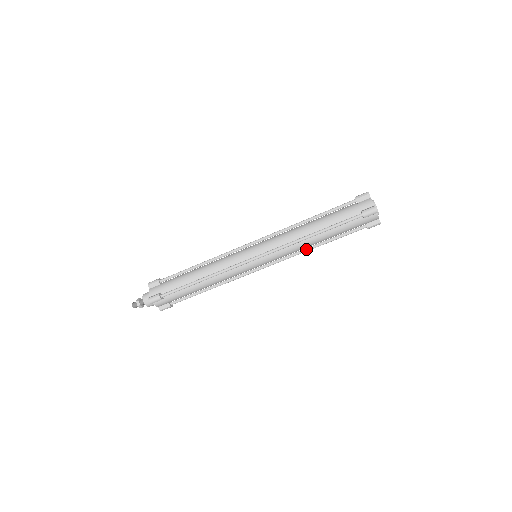
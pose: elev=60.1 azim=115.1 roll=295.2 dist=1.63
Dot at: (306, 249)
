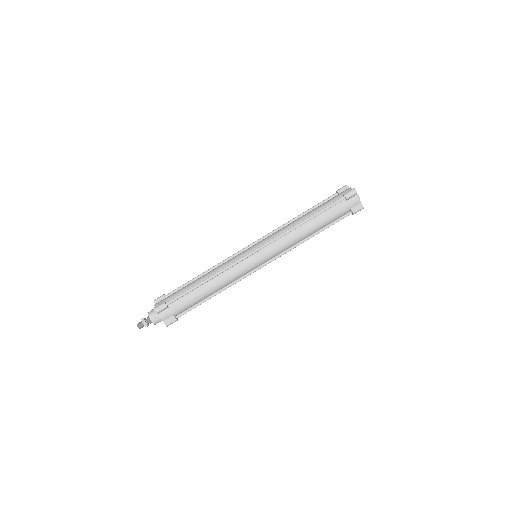
Dot at: (301, 241)
